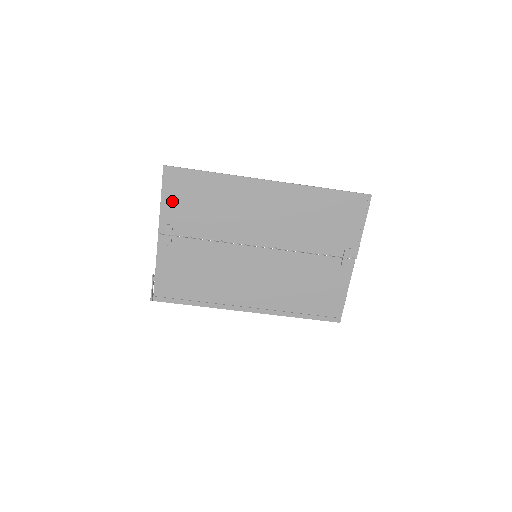
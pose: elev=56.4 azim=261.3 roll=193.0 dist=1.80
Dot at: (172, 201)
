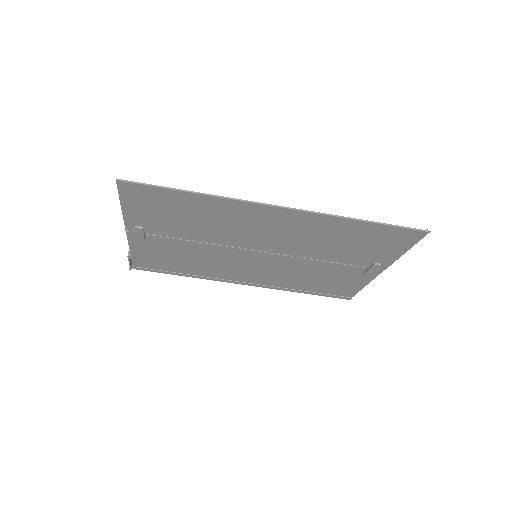
Dot at: (138, 210)
